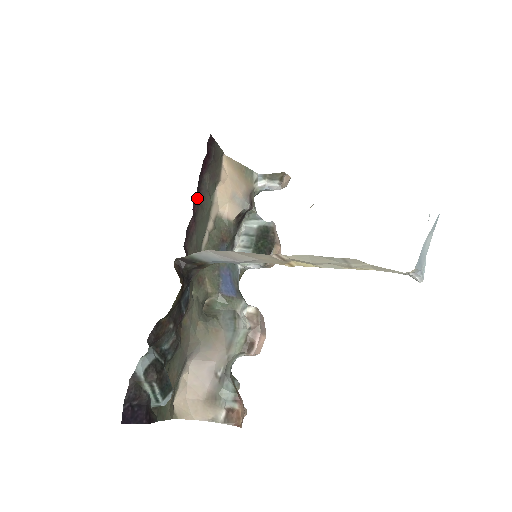
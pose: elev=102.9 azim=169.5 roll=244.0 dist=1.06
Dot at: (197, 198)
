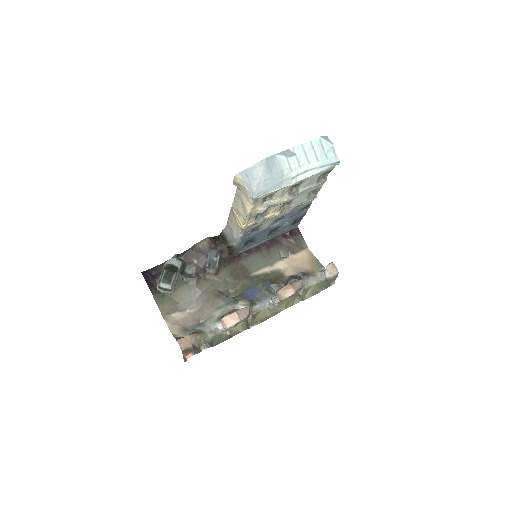
Dot at: (267, 245)
